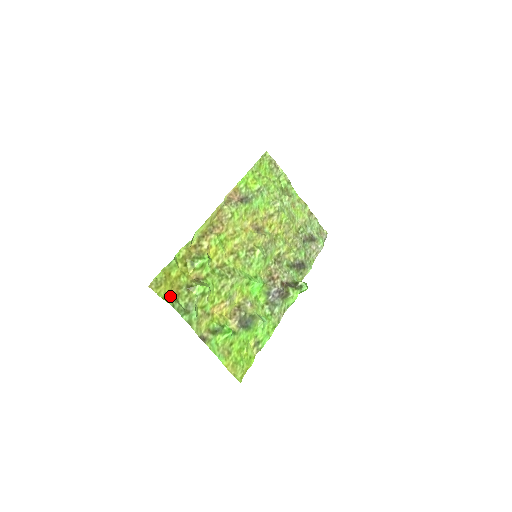
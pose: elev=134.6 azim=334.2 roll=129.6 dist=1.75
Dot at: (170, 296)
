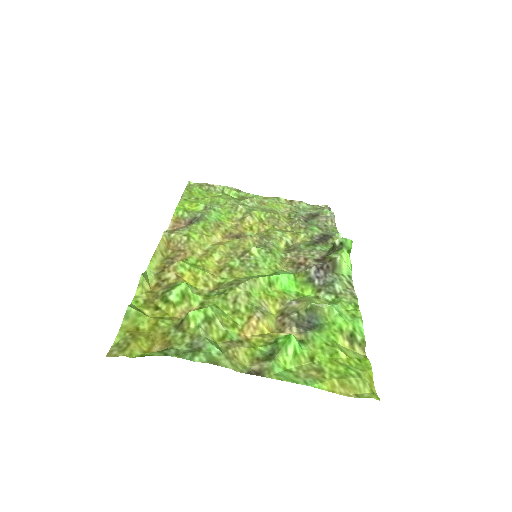
Dot at: occluded
